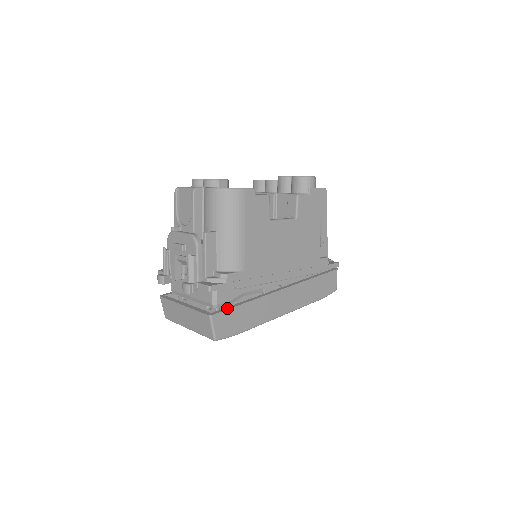
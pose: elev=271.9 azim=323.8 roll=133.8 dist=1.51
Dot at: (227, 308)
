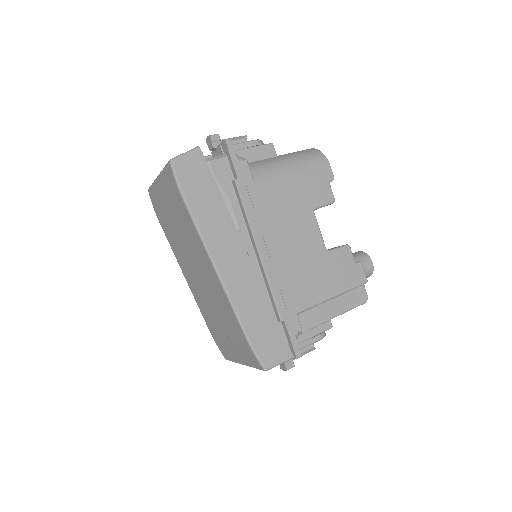
Dot at: (210, 171)
